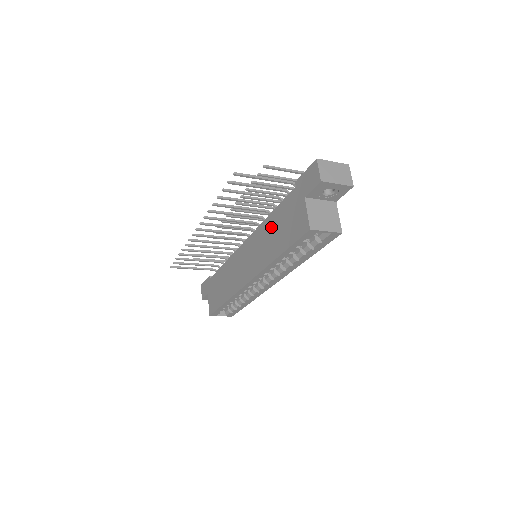
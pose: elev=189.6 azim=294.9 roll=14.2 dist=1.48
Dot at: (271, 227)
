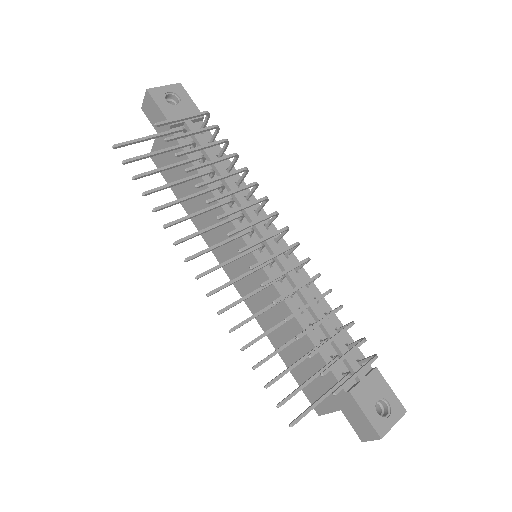
Dot at: (293, 334)
